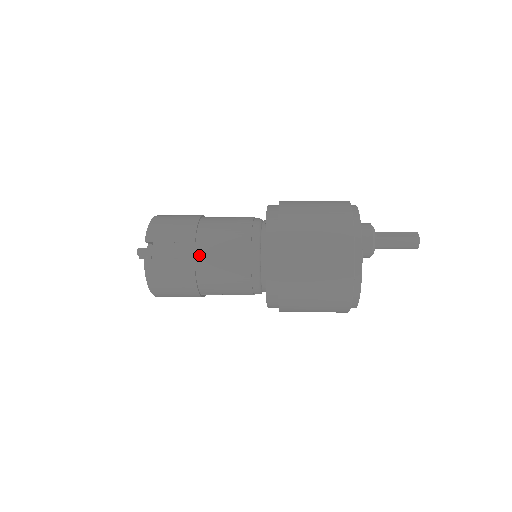
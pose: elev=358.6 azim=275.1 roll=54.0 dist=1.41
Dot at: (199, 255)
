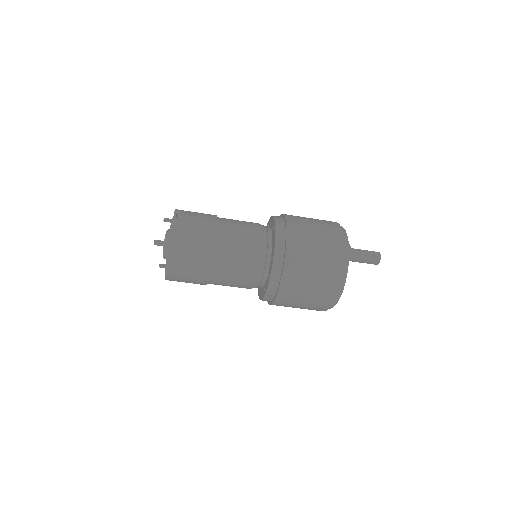
Dot at: (220, 222)
